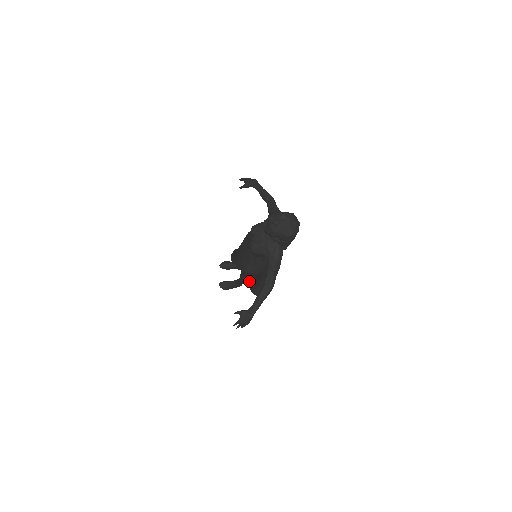
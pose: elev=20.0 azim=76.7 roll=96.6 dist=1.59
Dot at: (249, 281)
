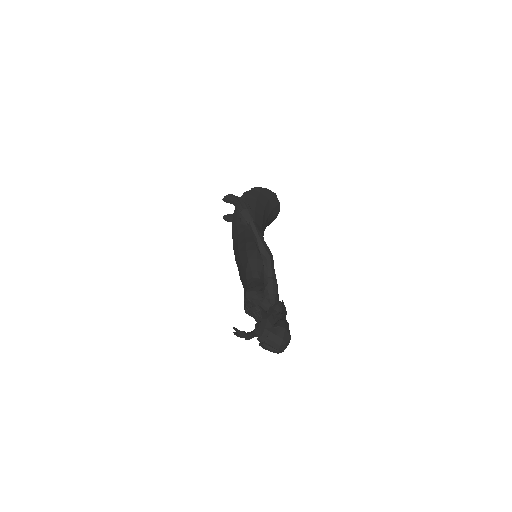
Dot at: occluded
